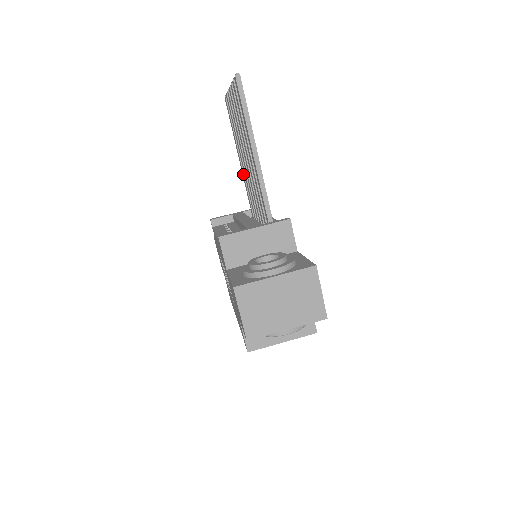
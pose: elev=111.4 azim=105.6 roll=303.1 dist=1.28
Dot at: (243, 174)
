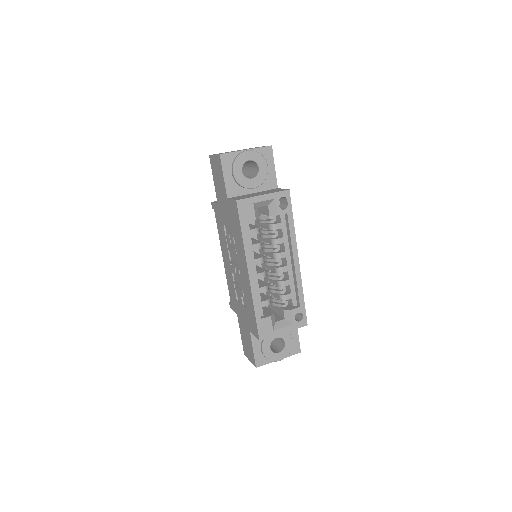
Dot at: occluded
